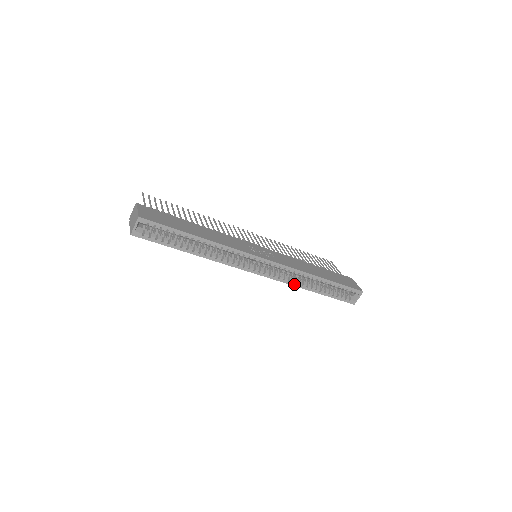
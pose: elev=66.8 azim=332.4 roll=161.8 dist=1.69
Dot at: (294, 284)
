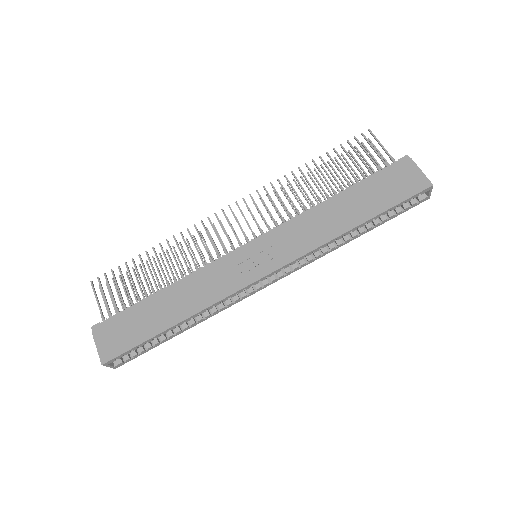
Dot at: (324, 254)
